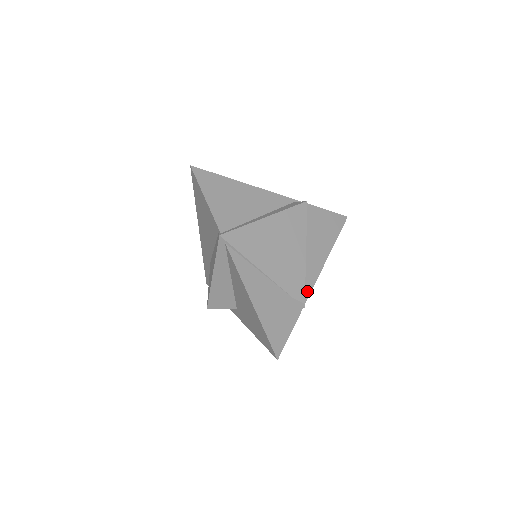
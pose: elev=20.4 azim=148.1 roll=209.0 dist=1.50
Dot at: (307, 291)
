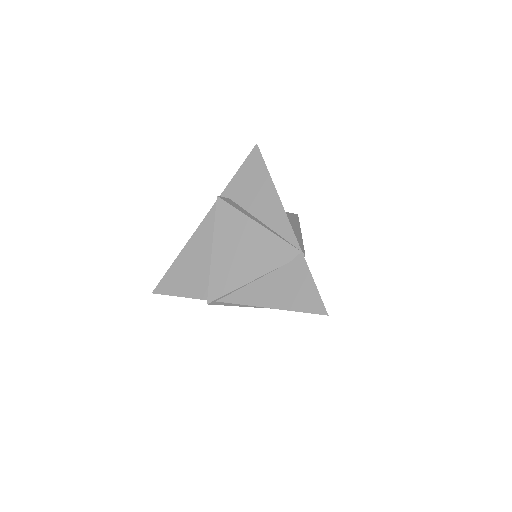
Dot at: (293, 241)
